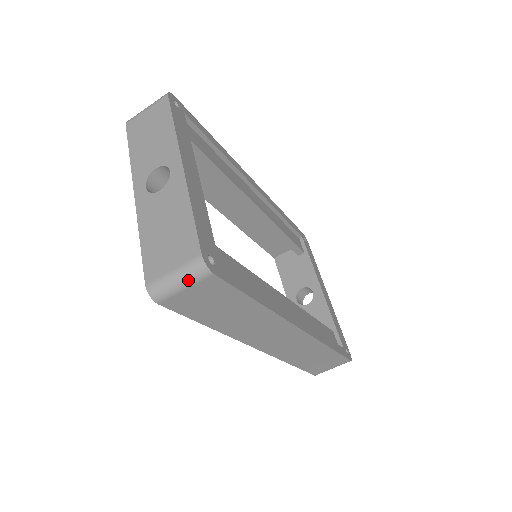
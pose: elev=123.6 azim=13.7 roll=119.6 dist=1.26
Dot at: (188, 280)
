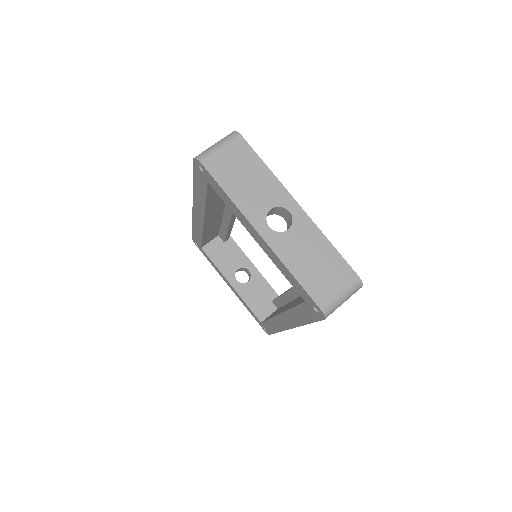
Dot at: (349, 296)
